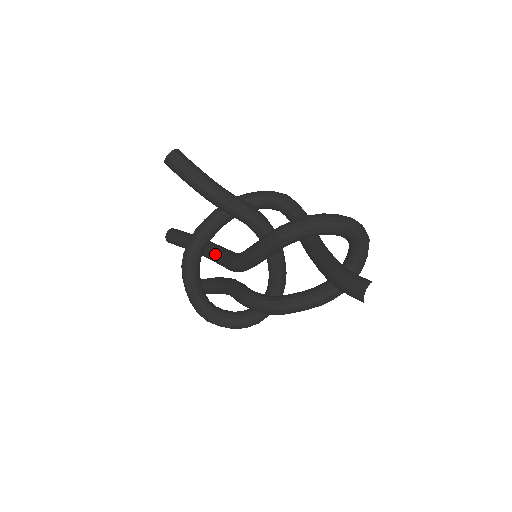
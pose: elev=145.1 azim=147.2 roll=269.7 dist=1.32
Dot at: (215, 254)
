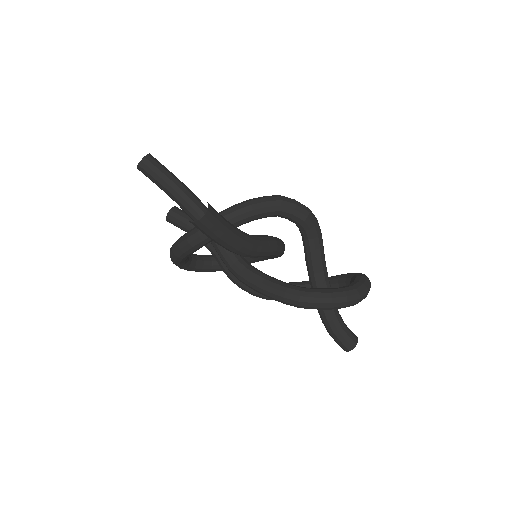
Dot at: occluded
